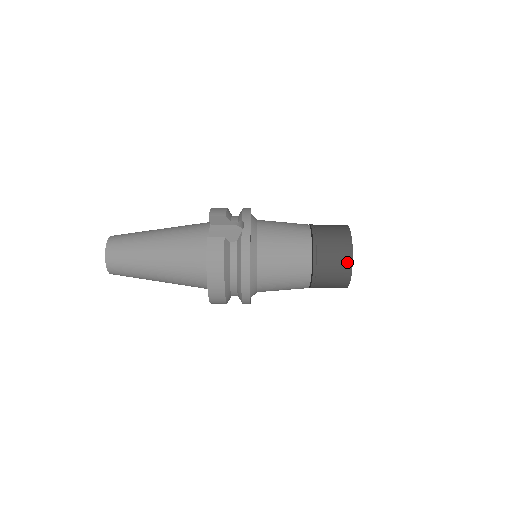
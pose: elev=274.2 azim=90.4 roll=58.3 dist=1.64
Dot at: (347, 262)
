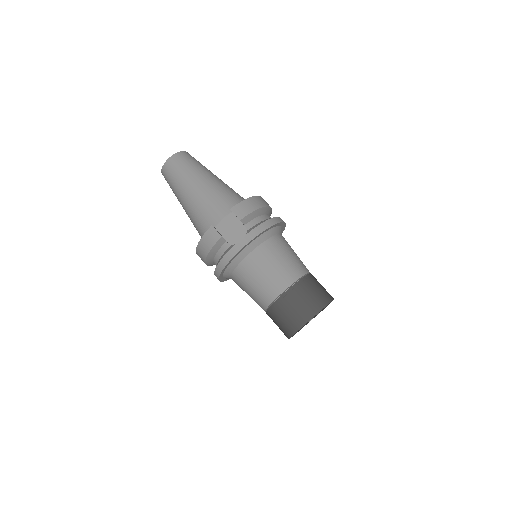
Dot at: (291, 330)
